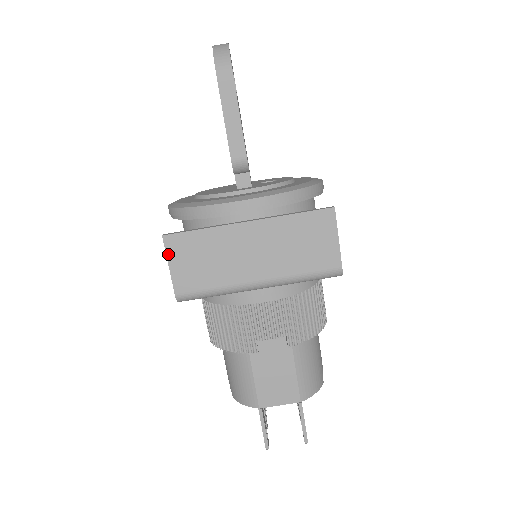
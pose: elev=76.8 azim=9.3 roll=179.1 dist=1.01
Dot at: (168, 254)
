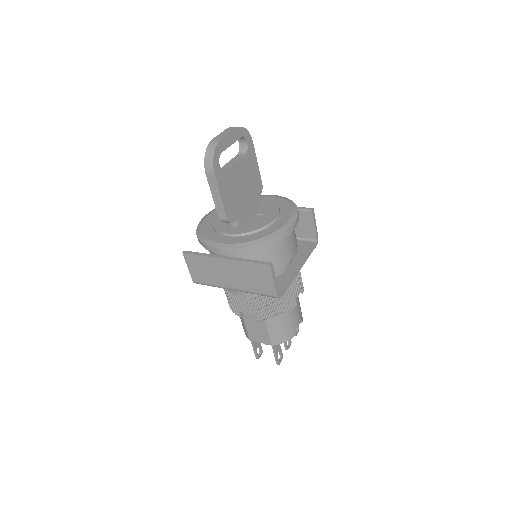
Dot at: (186, 262)
